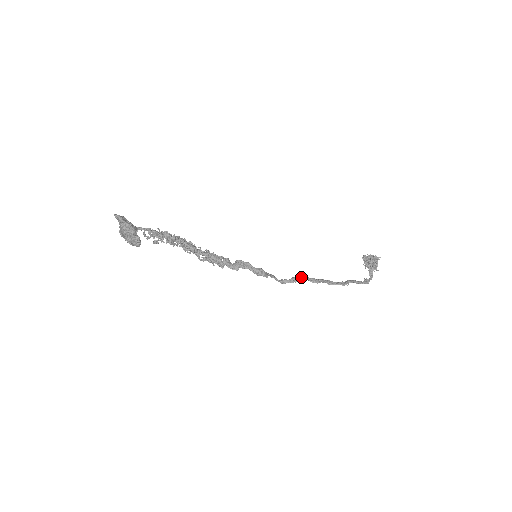
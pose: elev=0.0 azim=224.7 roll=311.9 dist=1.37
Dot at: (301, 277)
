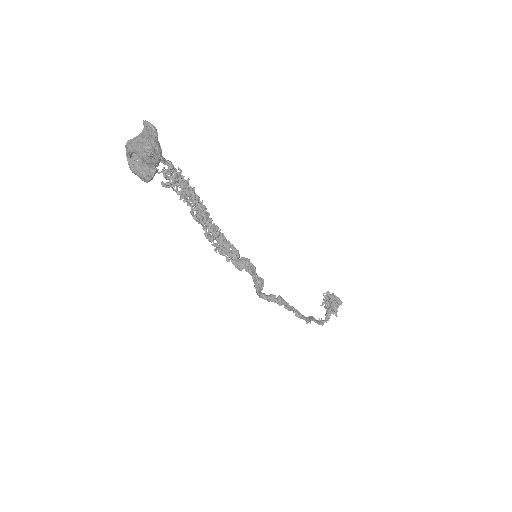
Dot at: (280, 298)
